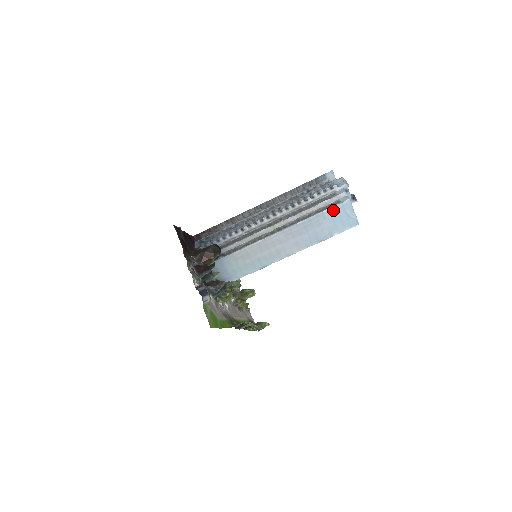
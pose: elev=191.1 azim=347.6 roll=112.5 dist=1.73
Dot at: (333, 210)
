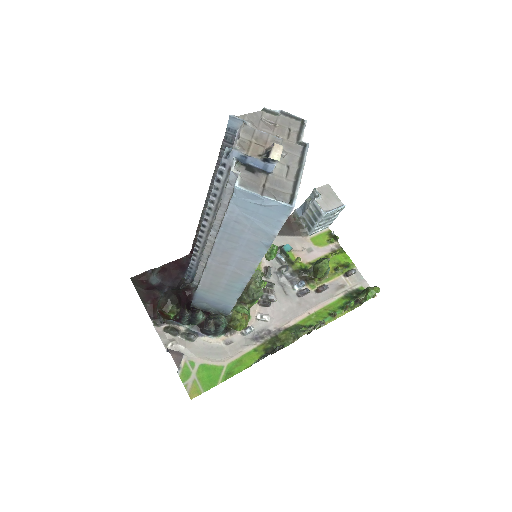
Dot at: (234, 209)
